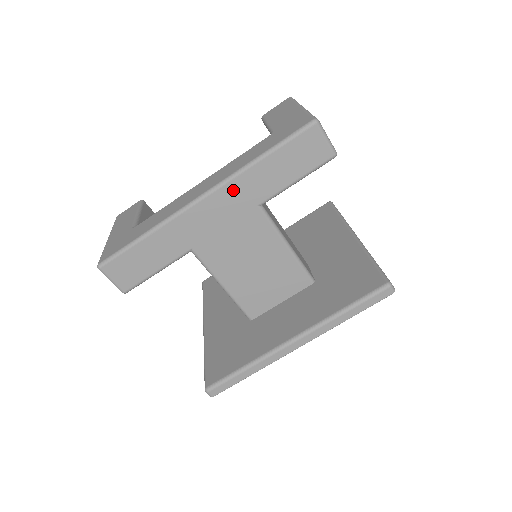
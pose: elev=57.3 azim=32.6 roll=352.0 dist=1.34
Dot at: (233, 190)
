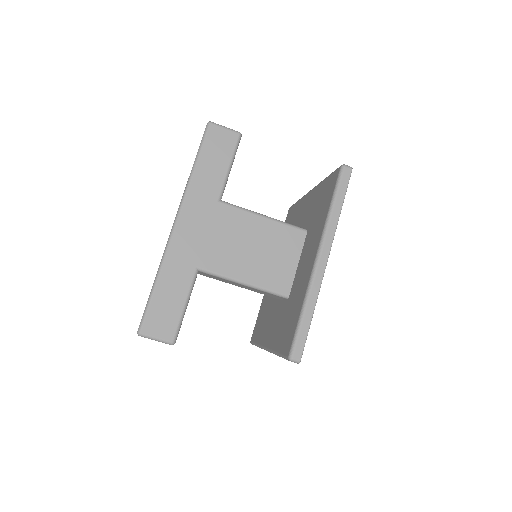
Dot at: (192, 202)
